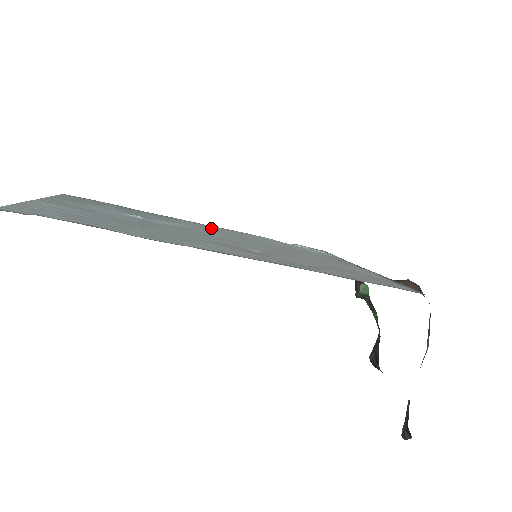
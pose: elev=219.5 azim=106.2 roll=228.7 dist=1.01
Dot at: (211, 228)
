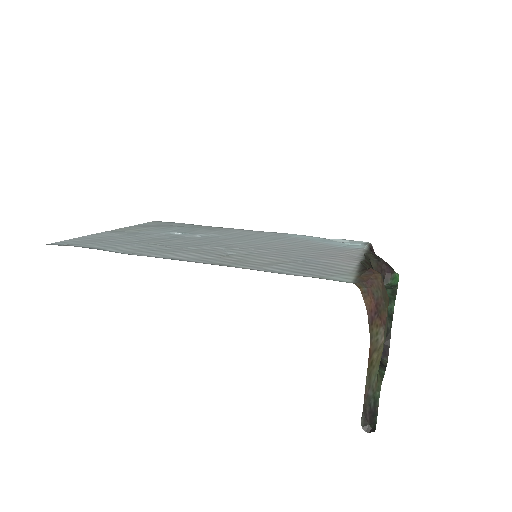
Dot at: (248, 234)
